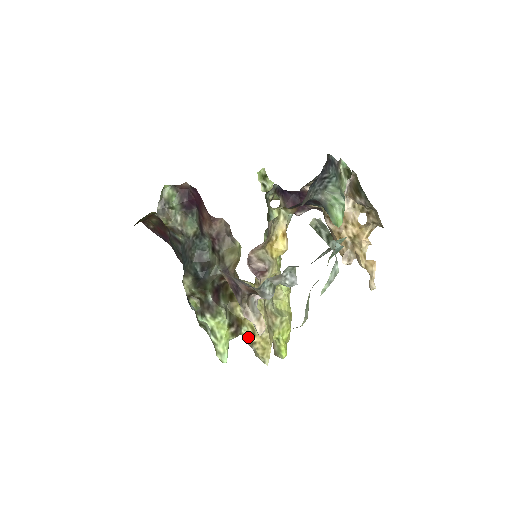
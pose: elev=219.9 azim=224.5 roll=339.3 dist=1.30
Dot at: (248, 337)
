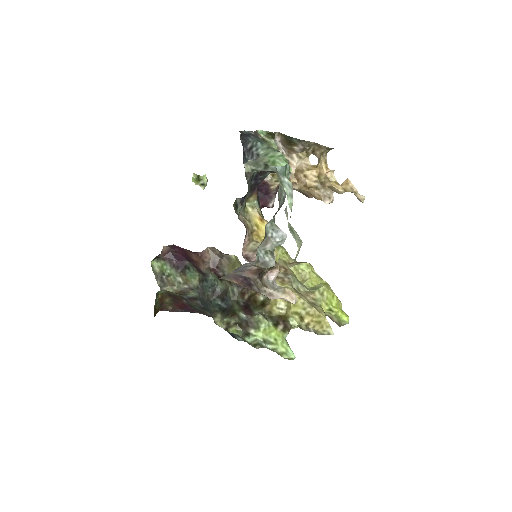
Dot at: (300, 324)
